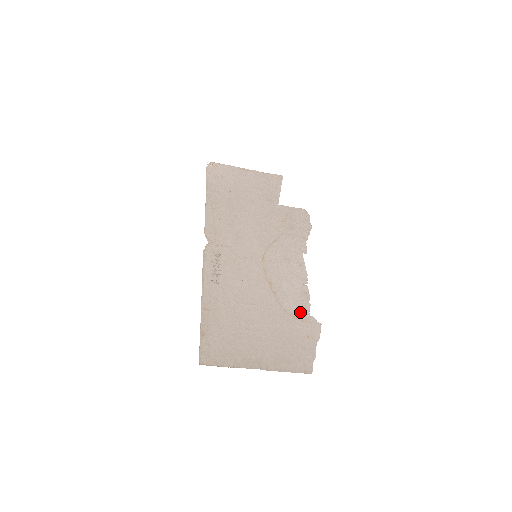
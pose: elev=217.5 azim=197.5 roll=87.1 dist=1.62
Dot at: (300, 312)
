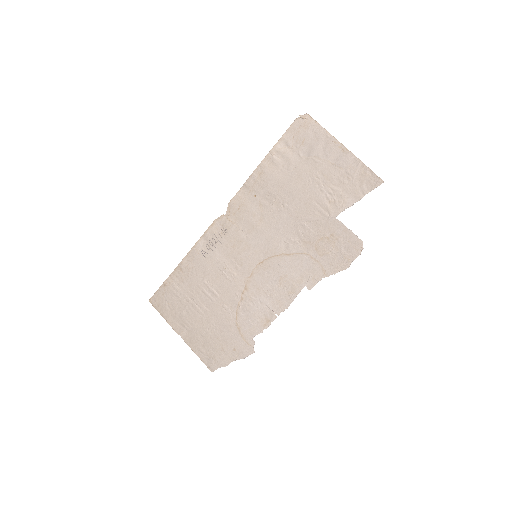
Dot at: (247, 329)
